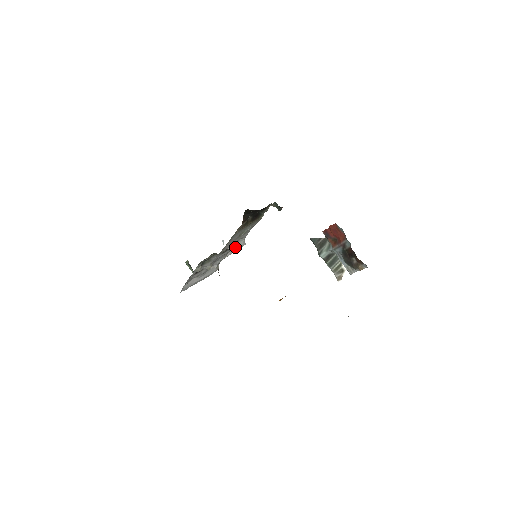
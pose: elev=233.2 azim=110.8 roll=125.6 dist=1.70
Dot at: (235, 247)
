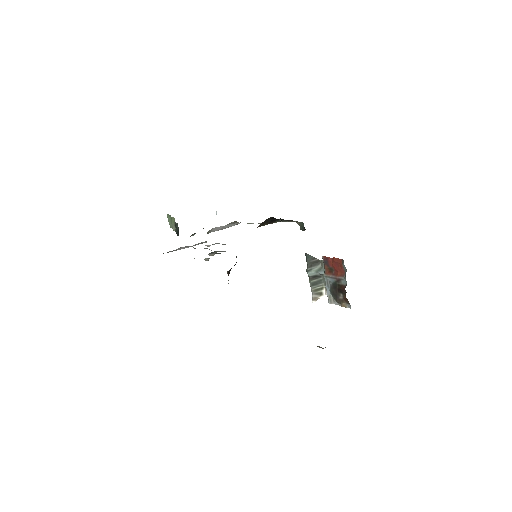
Dot at: (228, 226)
